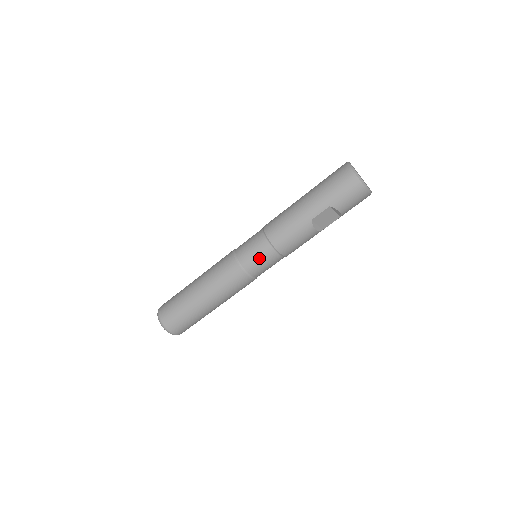
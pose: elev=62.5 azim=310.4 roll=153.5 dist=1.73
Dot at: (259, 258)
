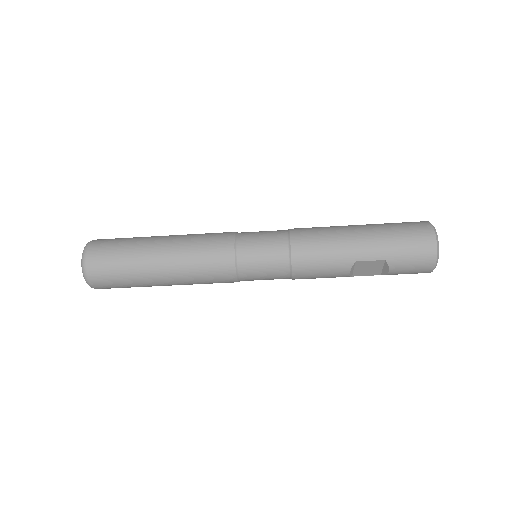
Dot at: (265, 265)
